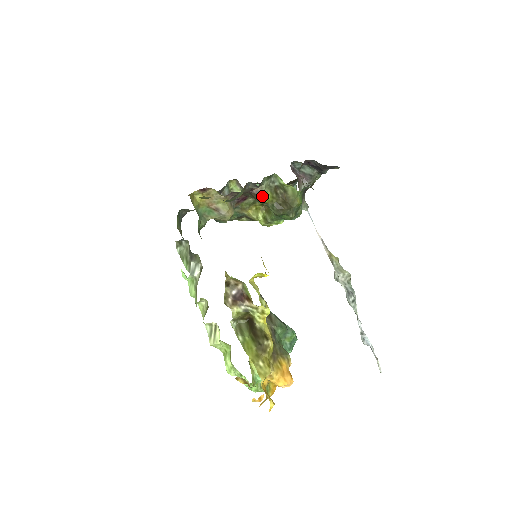
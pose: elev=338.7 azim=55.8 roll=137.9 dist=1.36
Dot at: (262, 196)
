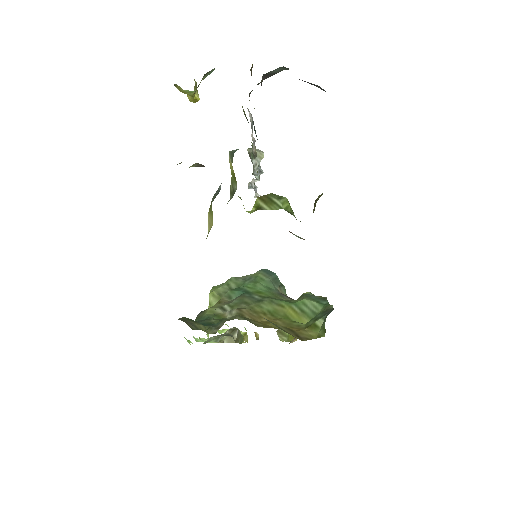
Dot at: occluded
